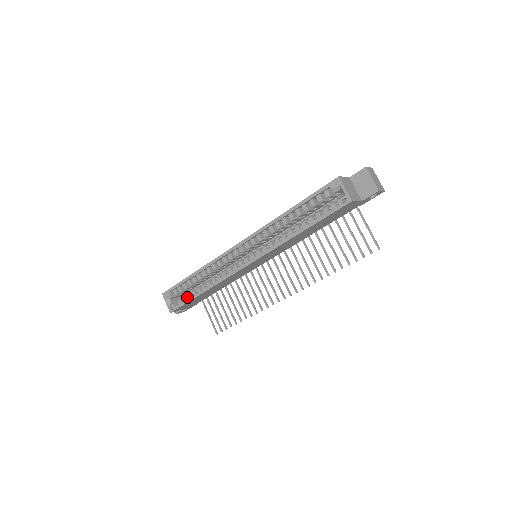
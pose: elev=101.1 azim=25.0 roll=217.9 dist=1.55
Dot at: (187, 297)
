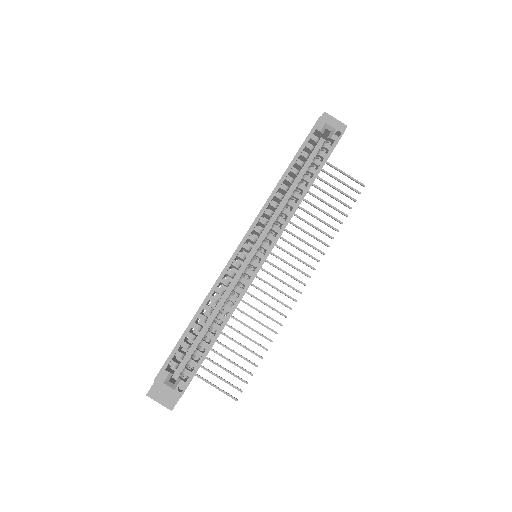
Dot at: (195, 358)
